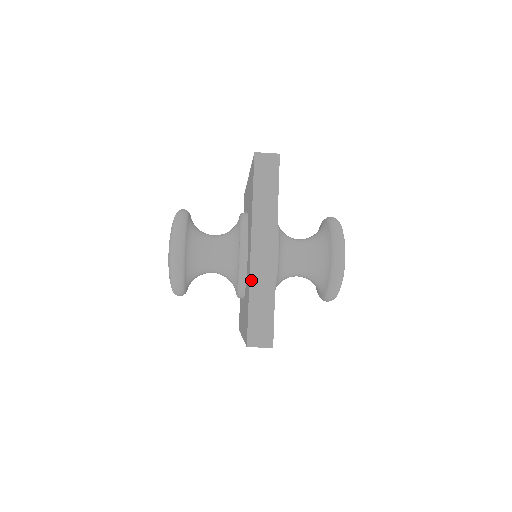
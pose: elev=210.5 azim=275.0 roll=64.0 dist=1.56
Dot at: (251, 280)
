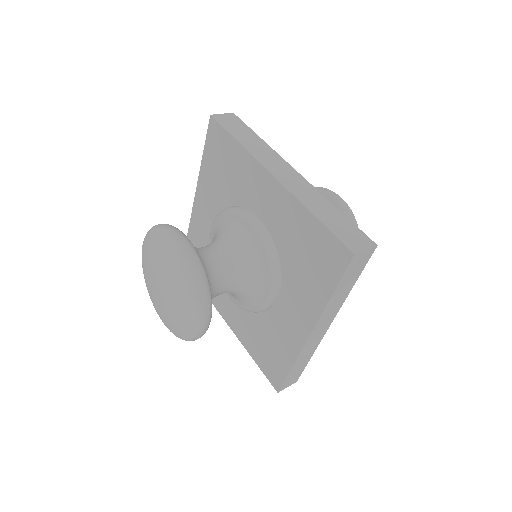
Dot at: (299, 356)
